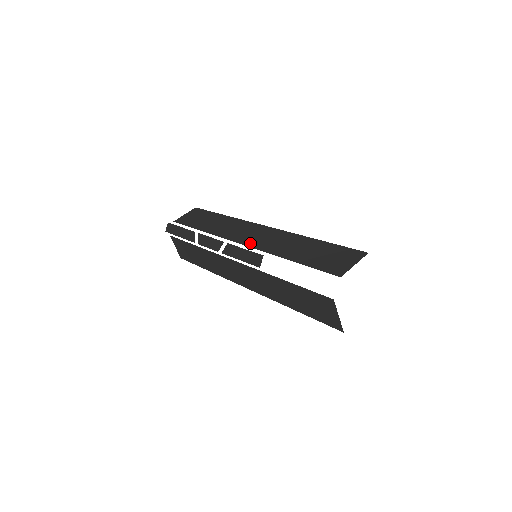
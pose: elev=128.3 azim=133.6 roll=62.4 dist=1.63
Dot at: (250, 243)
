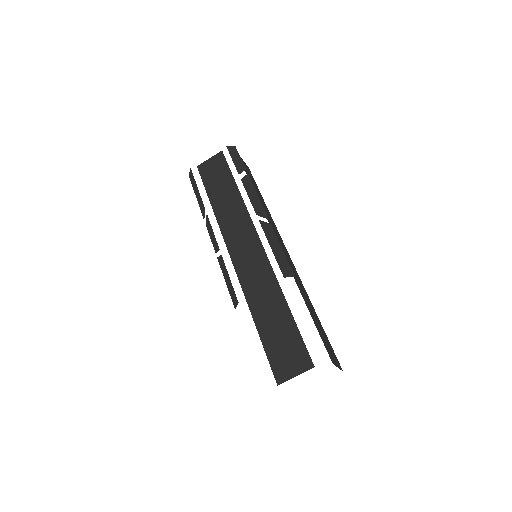
Dot at: (239, 267)
